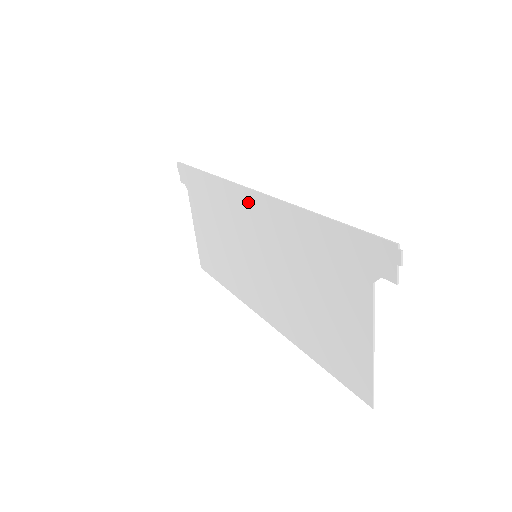
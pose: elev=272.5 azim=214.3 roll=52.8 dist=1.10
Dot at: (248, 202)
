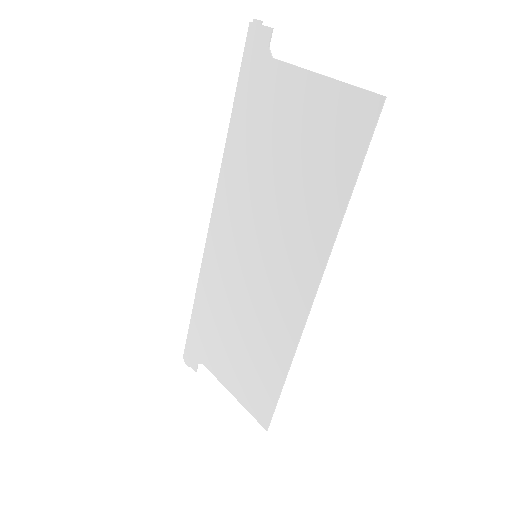
Dot at: (218, 230)
